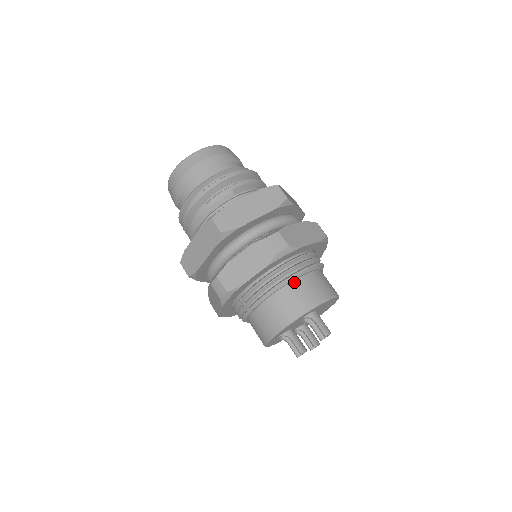
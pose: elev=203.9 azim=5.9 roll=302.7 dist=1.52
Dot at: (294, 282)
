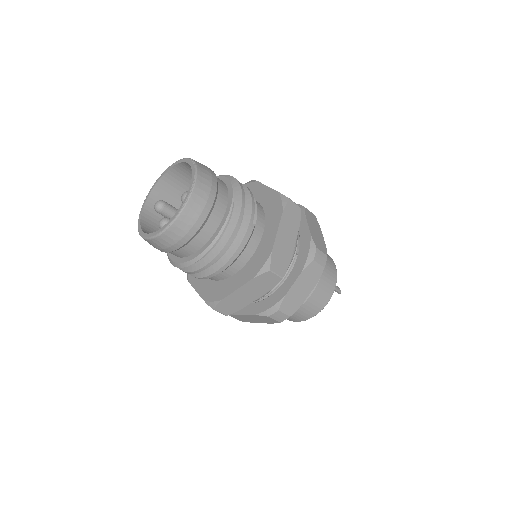
Dot at: occluded
